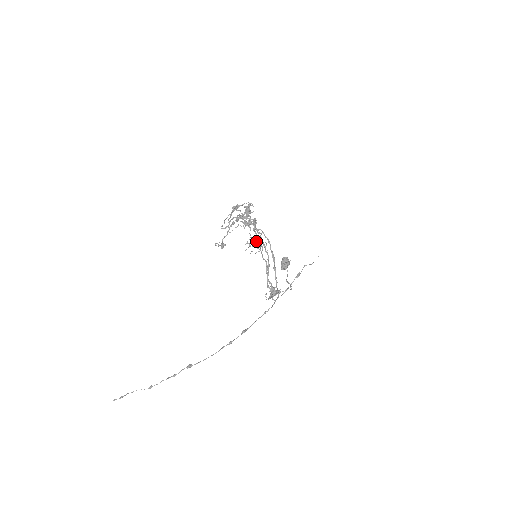
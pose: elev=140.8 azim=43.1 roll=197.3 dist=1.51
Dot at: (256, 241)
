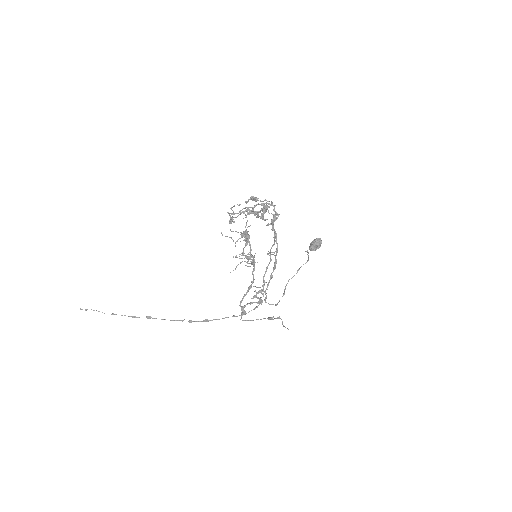
Dot at: (249, 257)
